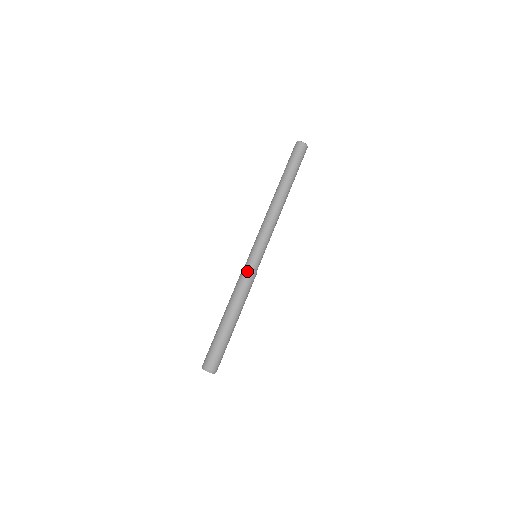
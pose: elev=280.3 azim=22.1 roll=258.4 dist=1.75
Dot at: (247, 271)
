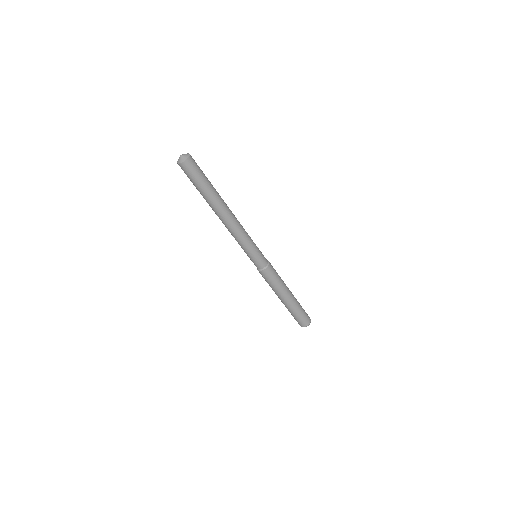
Dot at: (268, 271)
